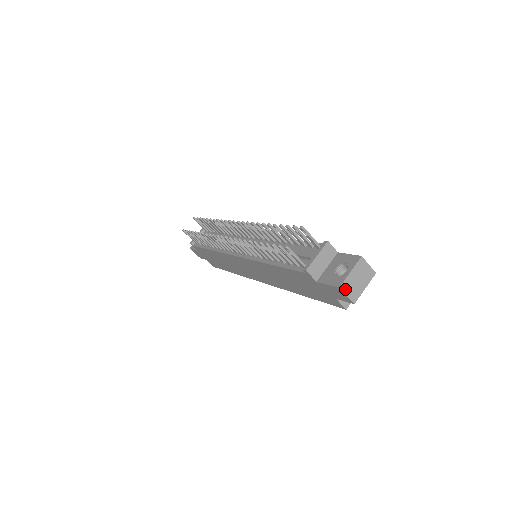
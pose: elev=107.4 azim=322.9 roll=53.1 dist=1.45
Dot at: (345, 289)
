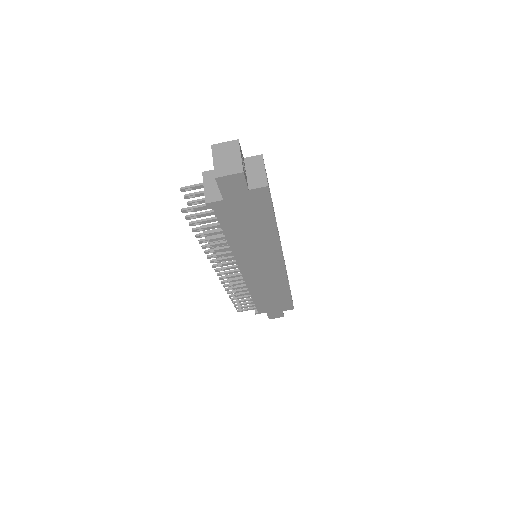
Dot at: (222, 174)
